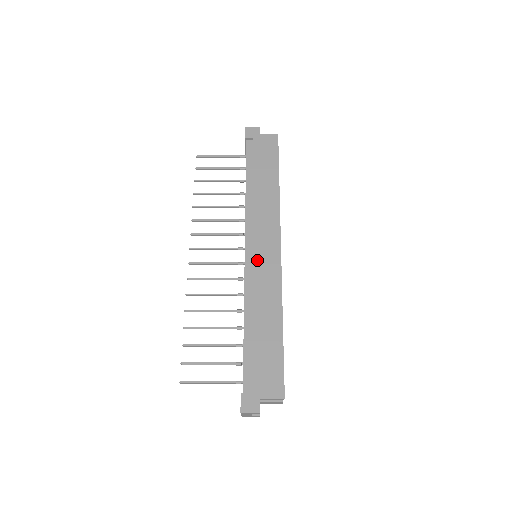
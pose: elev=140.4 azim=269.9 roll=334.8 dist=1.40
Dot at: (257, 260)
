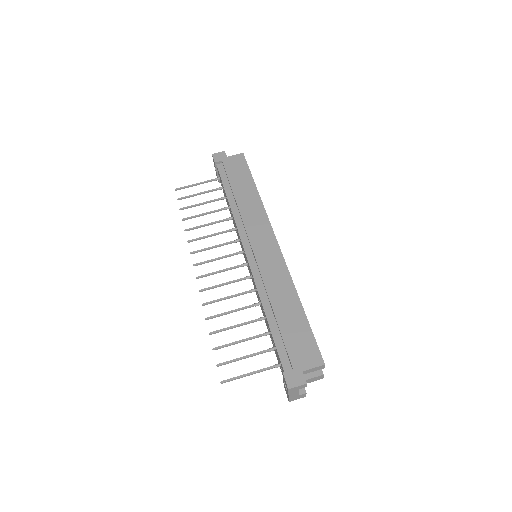
Dot at: (259, 256)
